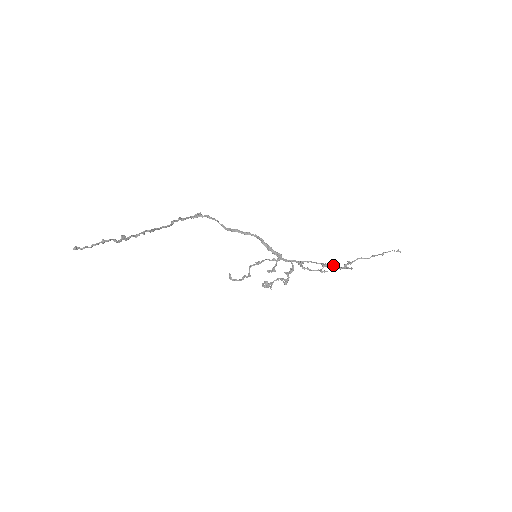
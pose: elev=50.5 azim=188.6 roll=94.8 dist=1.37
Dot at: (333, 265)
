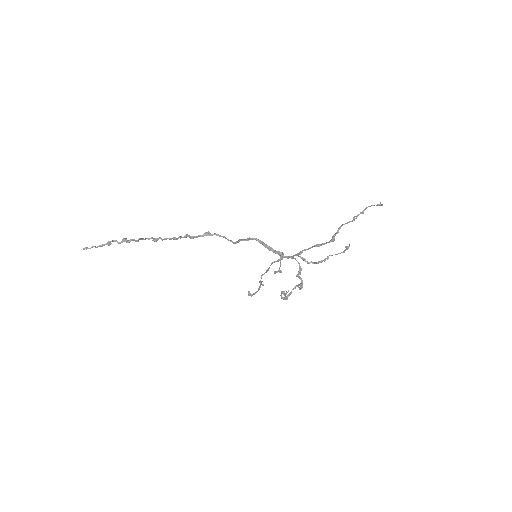
Dot at: (324, 243)
